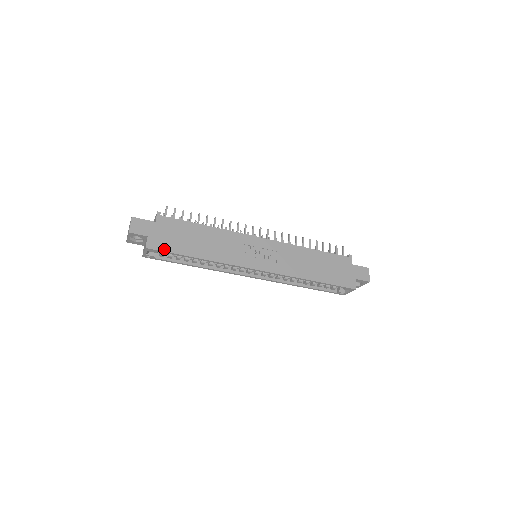
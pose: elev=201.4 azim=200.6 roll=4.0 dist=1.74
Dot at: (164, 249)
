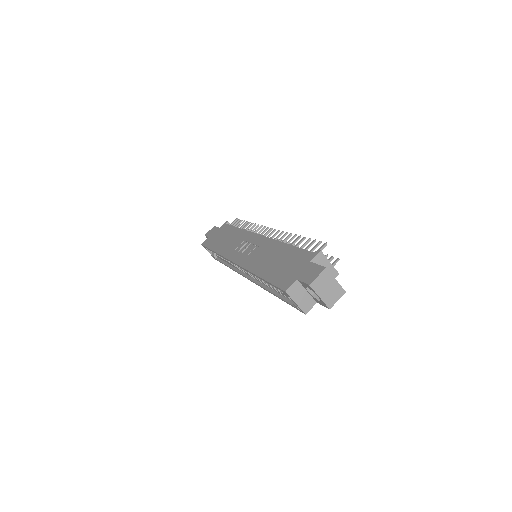
Dot at: (207, 245)
